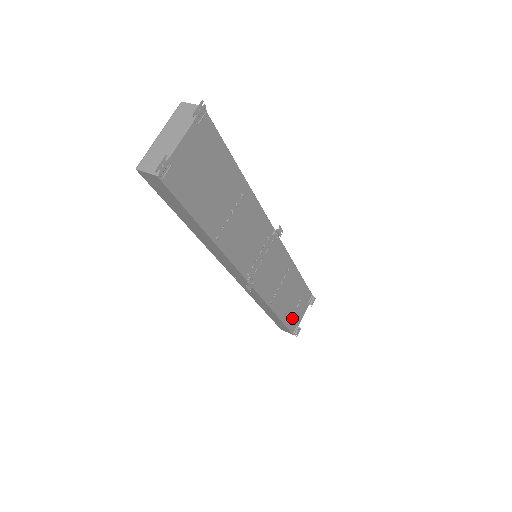
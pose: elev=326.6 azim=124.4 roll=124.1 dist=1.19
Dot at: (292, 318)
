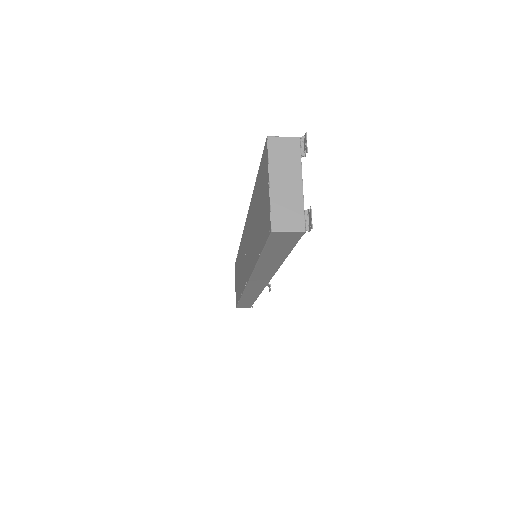
Dot at: occluded
